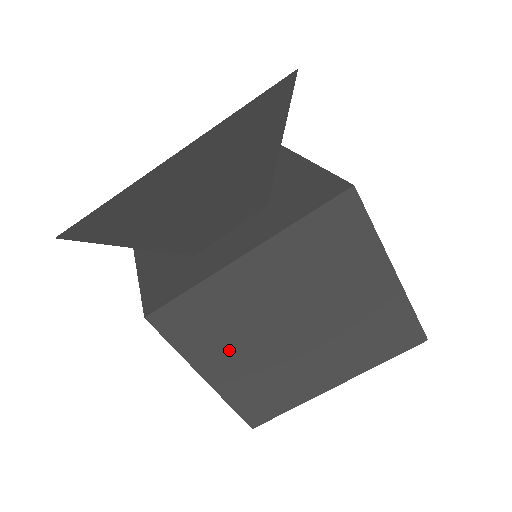
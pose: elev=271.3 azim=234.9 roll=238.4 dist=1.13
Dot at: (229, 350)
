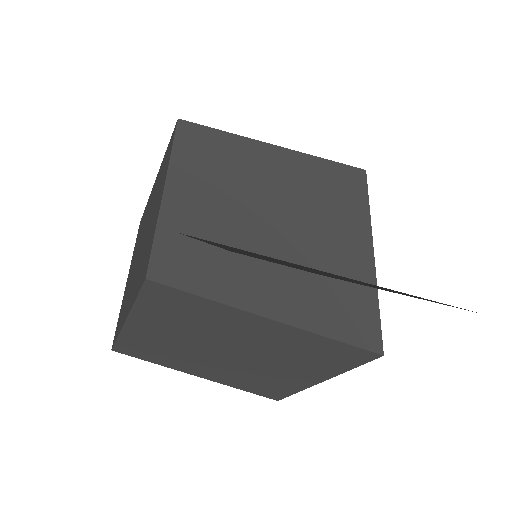
Dot at: (169, 328)
